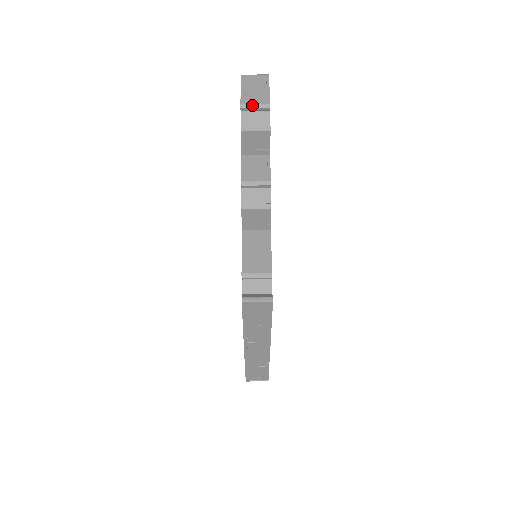
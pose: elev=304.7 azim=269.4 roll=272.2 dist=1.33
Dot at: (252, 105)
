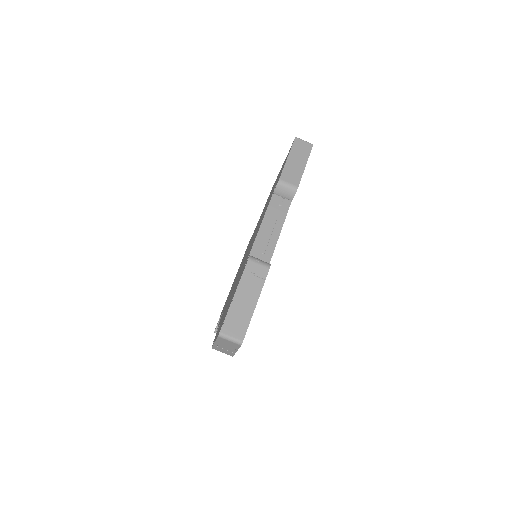
Dot at: (220, 351)
